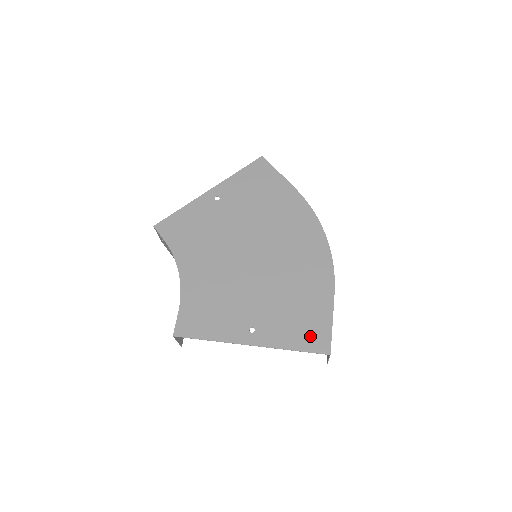
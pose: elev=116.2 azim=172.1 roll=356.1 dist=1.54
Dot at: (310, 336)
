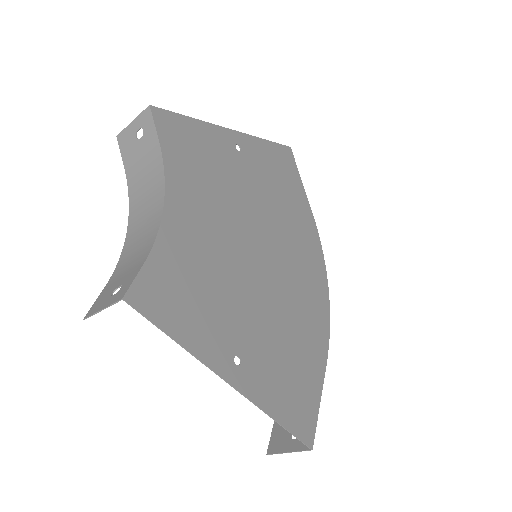
Dot at: (297, 410)
